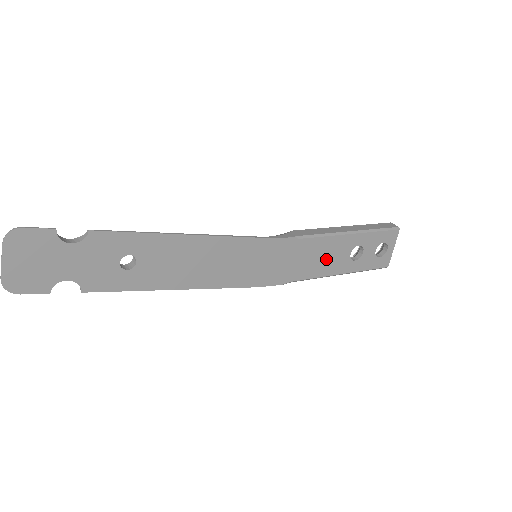
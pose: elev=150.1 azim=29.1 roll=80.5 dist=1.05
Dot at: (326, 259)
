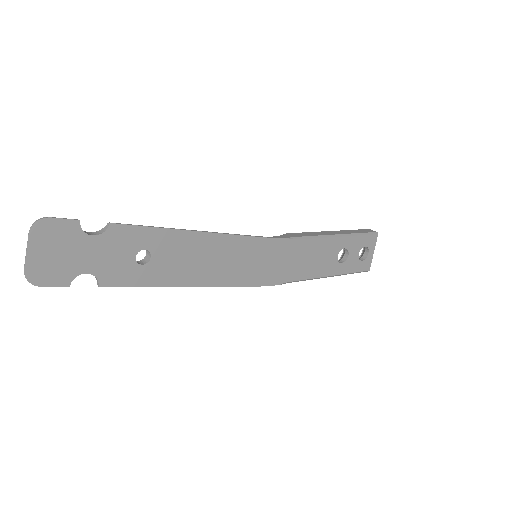
Dot at: (317, 261)
